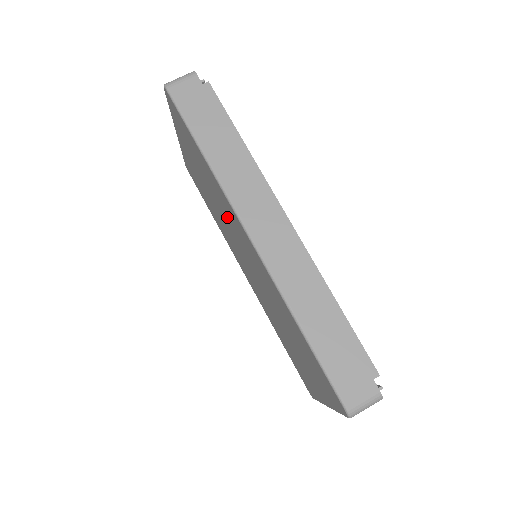
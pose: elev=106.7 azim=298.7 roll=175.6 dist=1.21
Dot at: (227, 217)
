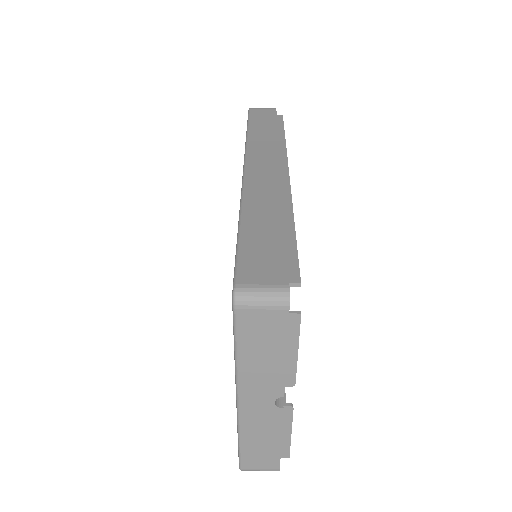
Dot at: occluded
